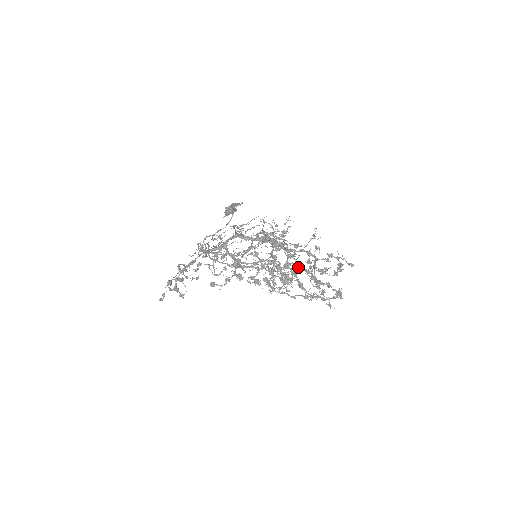
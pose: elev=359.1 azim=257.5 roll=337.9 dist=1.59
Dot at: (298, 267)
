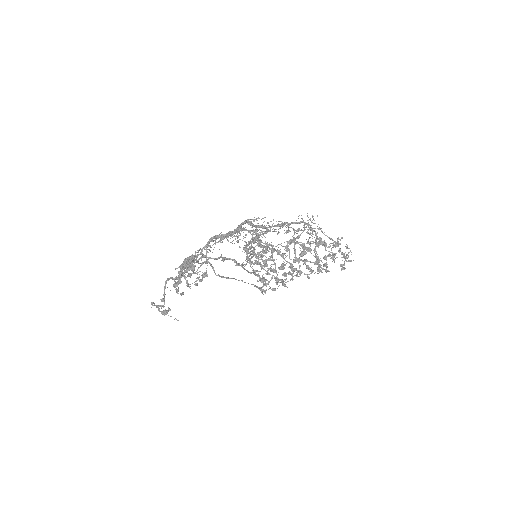
Dot at: occluded
